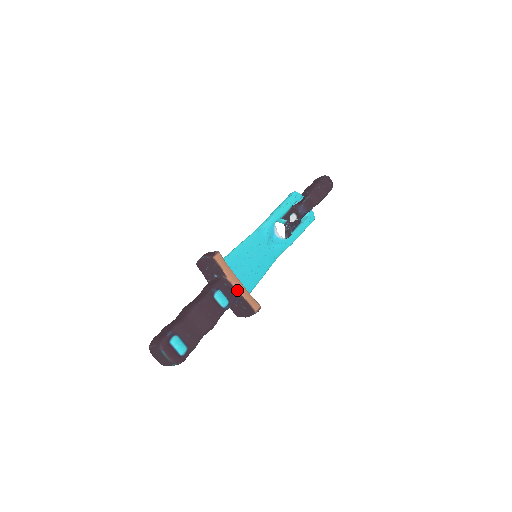
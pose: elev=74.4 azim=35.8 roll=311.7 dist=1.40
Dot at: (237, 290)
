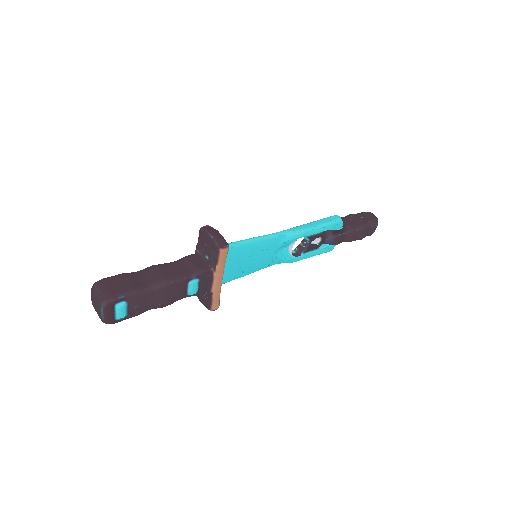
Dot at: (213, 287)
